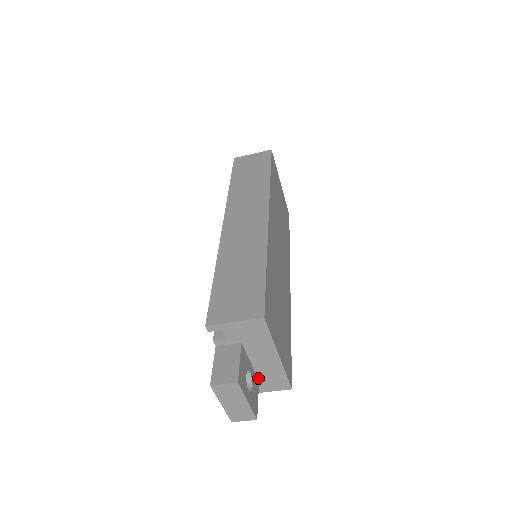
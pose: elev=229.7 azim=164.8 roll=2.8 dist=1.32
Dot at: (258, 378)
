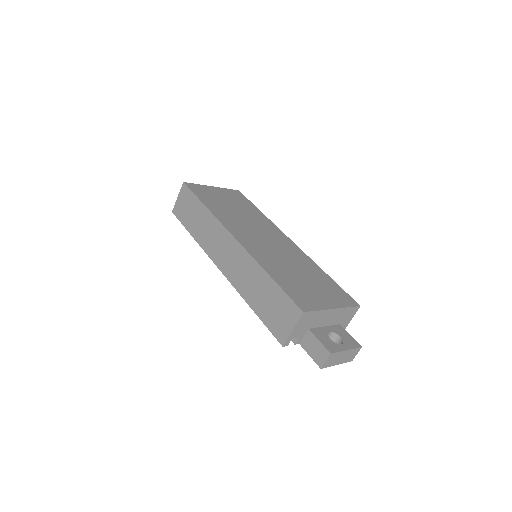
Dot at: (338, 324)
